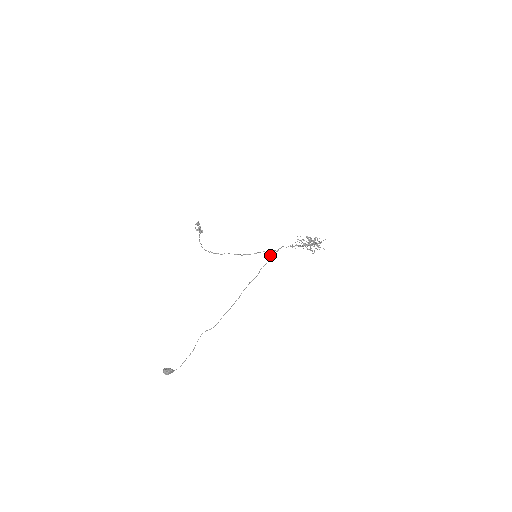
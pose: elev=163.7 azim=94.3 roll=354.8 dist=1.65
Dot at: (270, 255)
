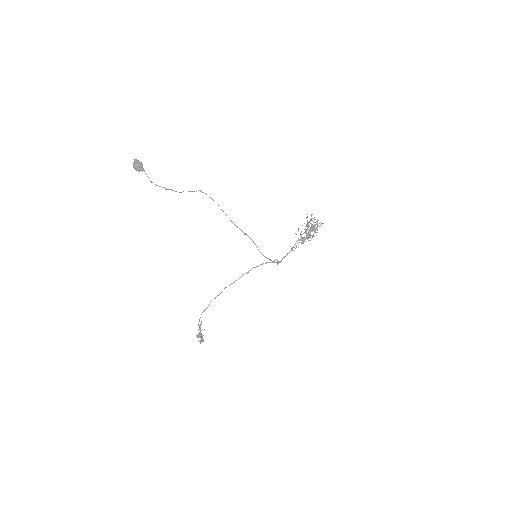
Dot at: occluded
